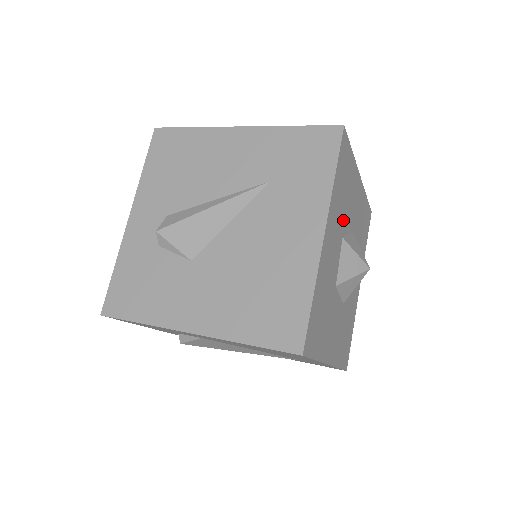
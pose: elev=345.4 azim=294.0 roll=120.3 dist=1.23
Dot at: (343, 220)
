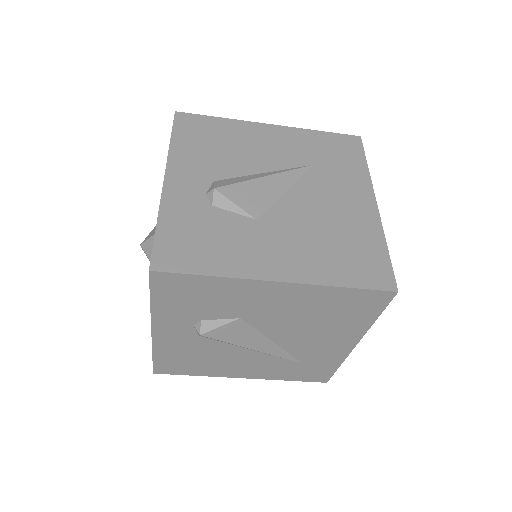
Dot at: occluded
